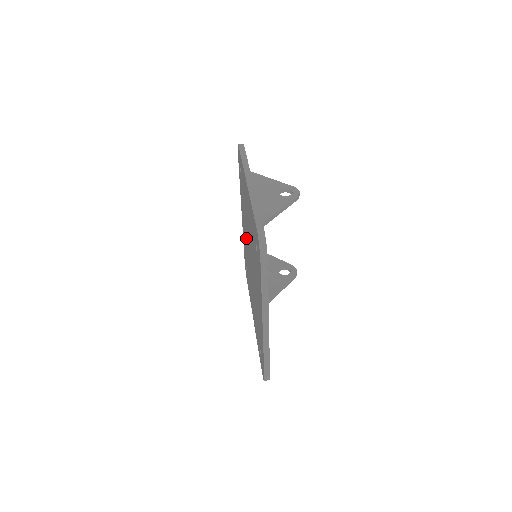
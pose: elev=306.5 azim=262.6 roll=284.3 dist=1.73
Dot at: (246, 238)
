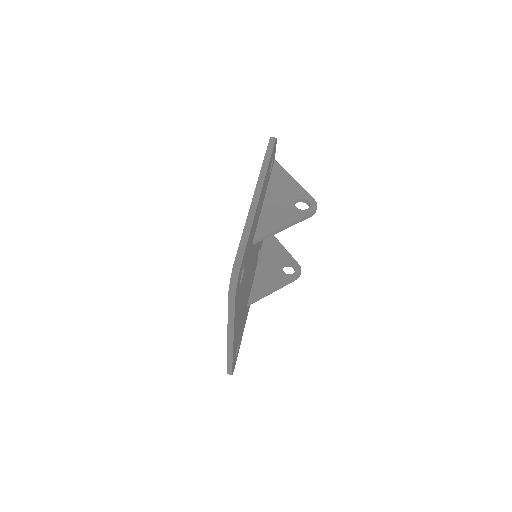
Dot at: occluded
